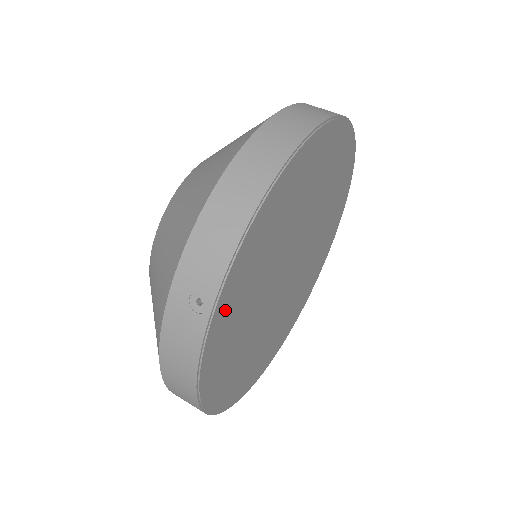
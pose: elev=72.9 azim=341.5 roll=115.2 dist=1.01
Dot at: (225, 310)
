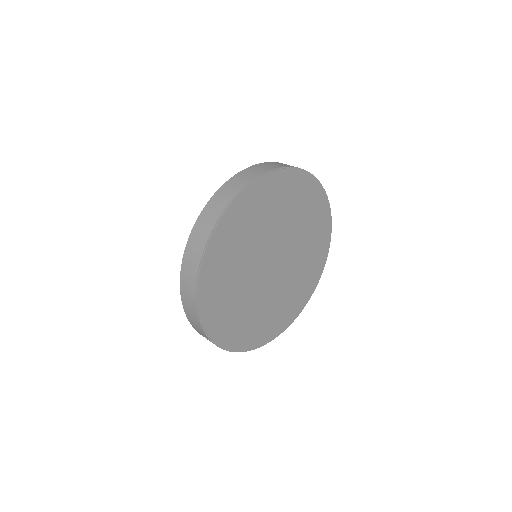
Dot at: (223, 333)
